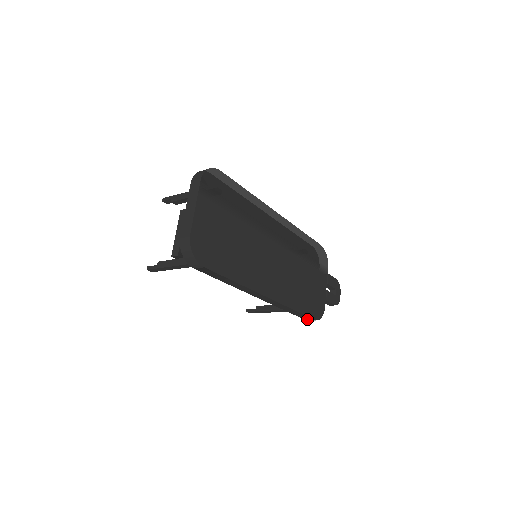
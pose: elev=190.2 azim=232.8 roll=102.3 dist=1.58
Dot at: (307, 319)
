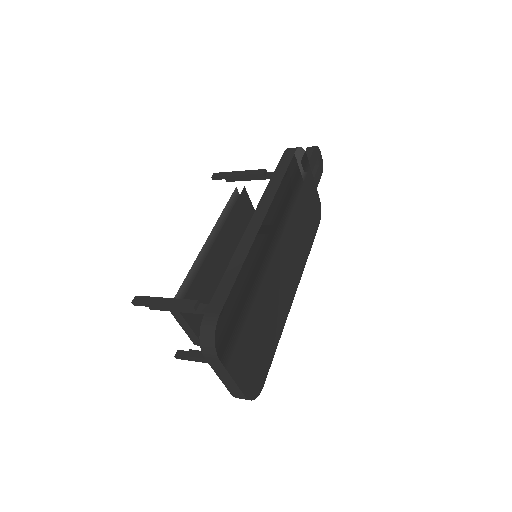
Dot at: occluded
